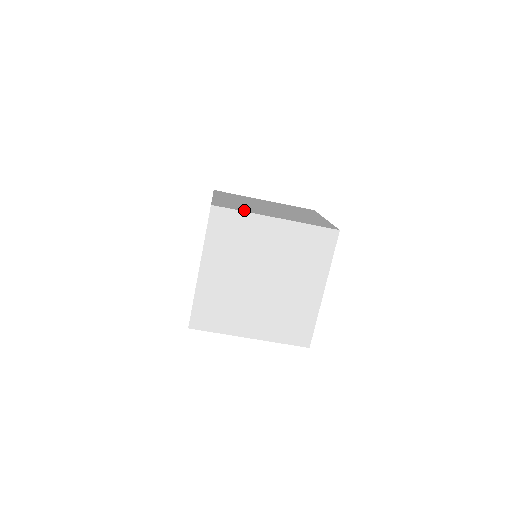
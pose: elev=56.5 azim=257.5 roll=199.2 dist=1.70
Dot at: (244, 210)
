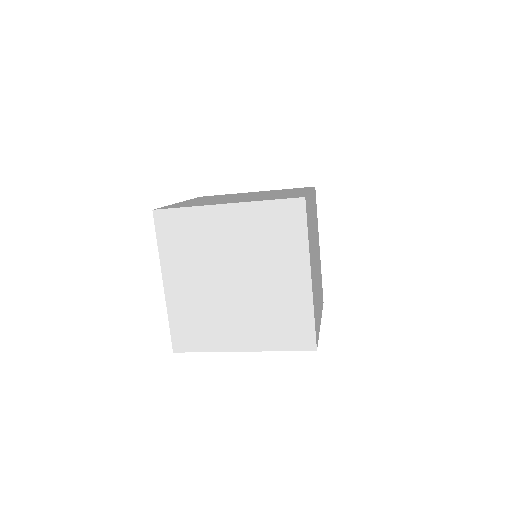
Dot at: (191, 206)
